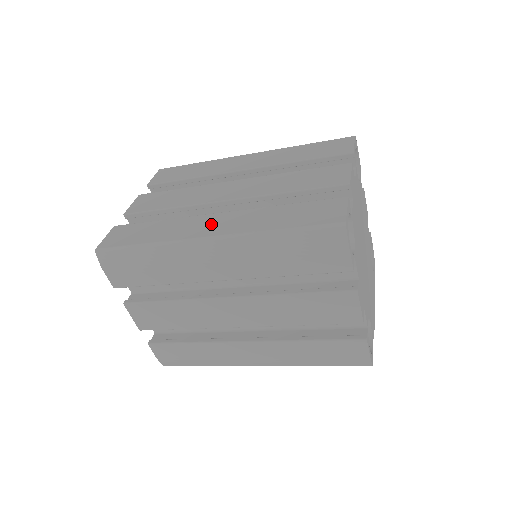
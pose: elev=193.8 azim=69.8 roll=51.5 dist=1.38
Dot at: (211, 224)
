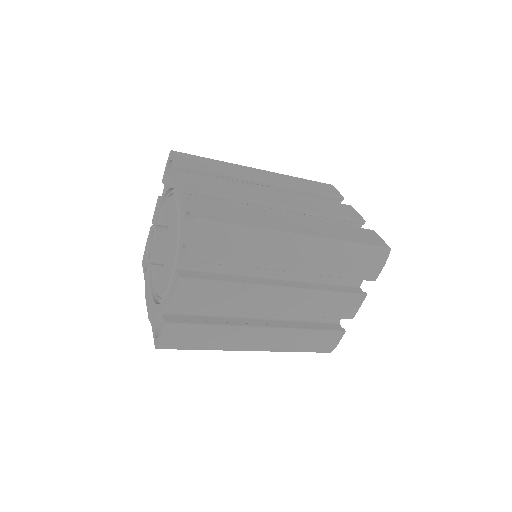
Dot at: (294, 224)
